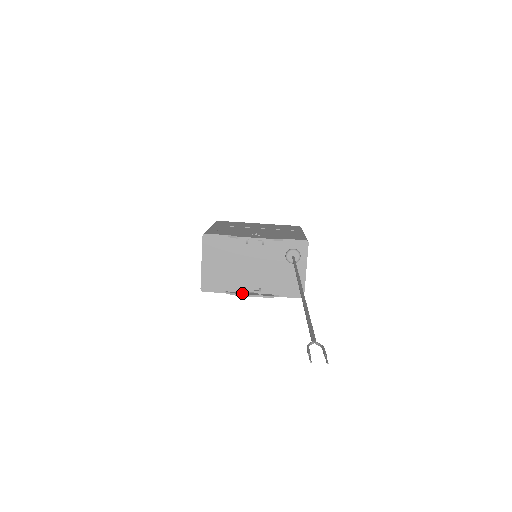
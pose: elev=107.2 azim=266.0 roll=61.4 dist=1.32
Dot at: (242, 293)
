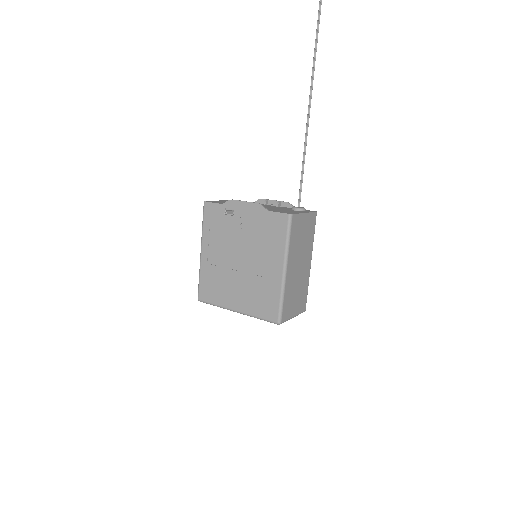
Dot at: (238, 202)
